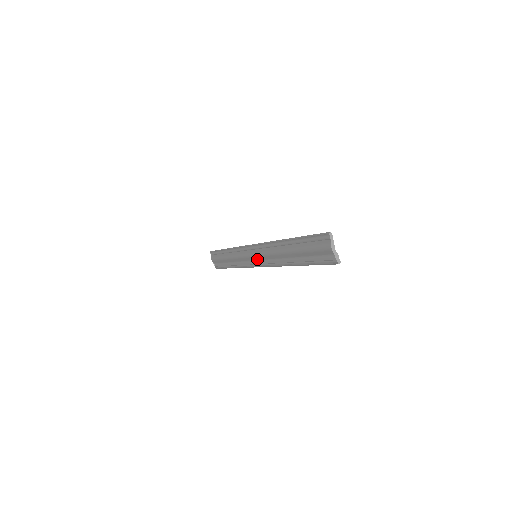
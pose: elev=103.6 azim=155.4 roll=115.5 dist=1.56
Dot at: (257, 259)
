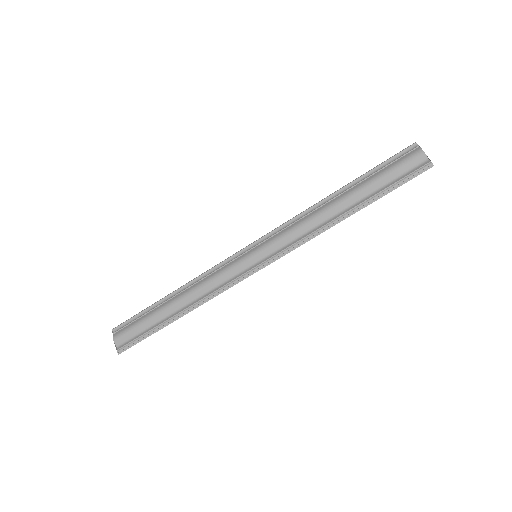
Dot at: (259, 258)
